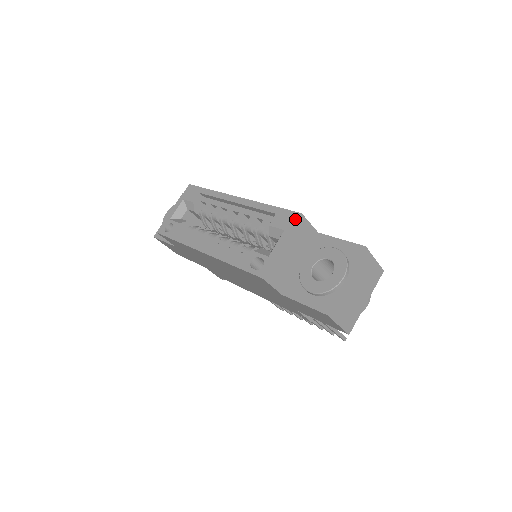
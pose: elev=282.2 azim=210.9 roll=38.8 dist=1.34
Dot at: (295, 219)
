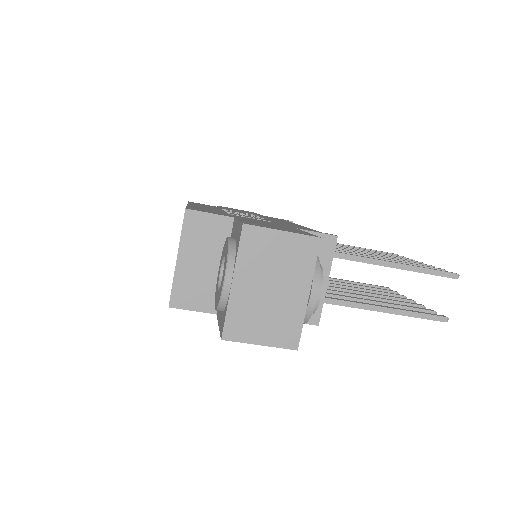
Dot at: (183, 219)
